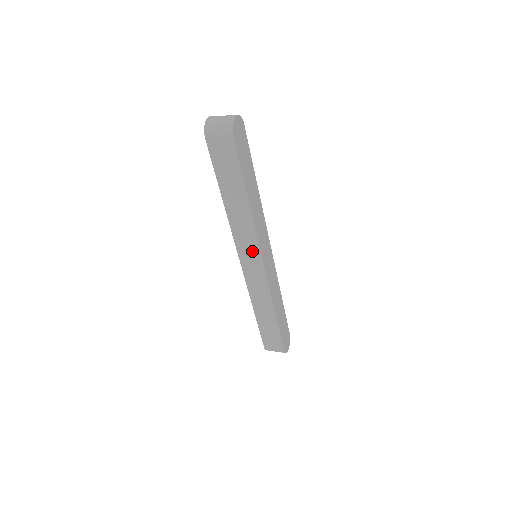
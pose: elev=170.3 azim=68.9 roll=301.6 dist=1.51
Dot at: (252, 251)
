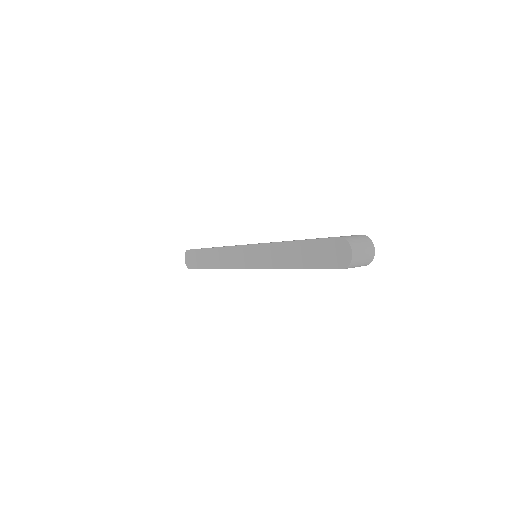
Dot at: occluded
